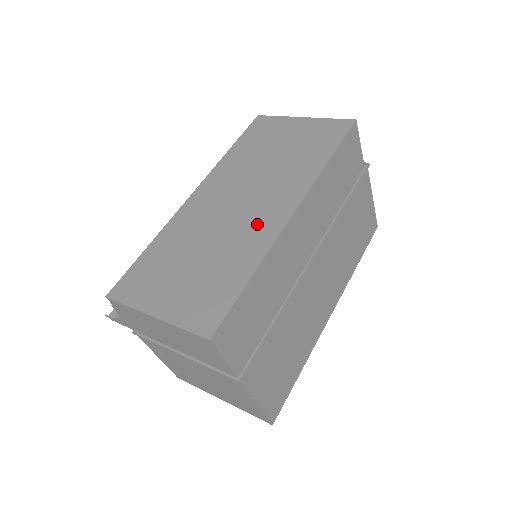
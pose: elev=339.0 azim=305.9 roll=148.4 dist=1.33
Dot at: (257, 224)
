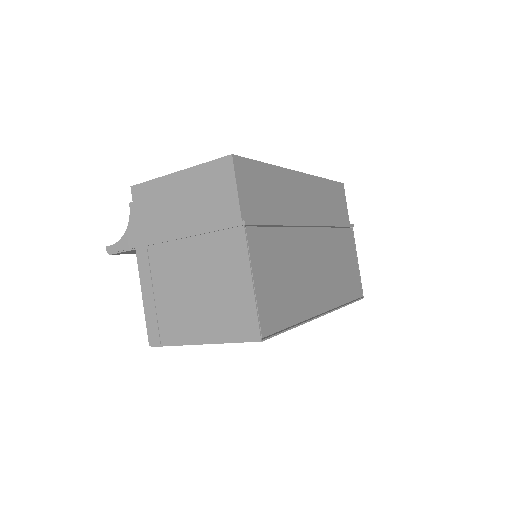
Dot at: occluded
